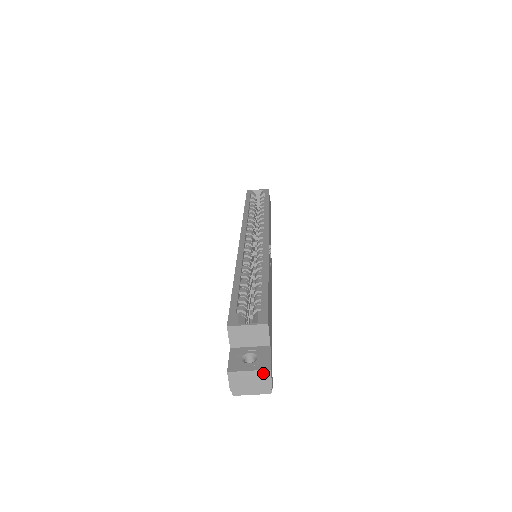
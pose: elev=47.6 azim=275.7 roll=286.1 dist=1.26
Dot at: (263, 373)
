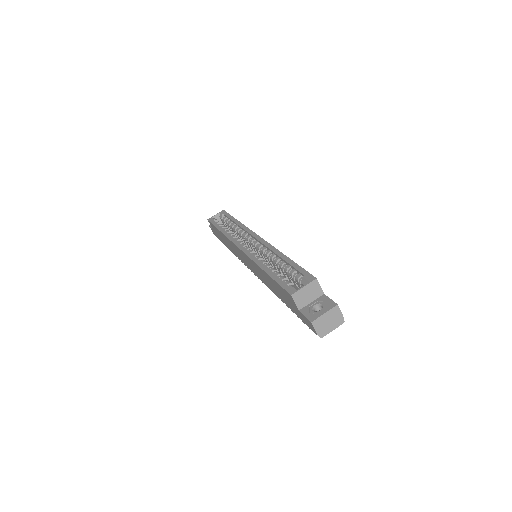
Dot at: (334, 310)
